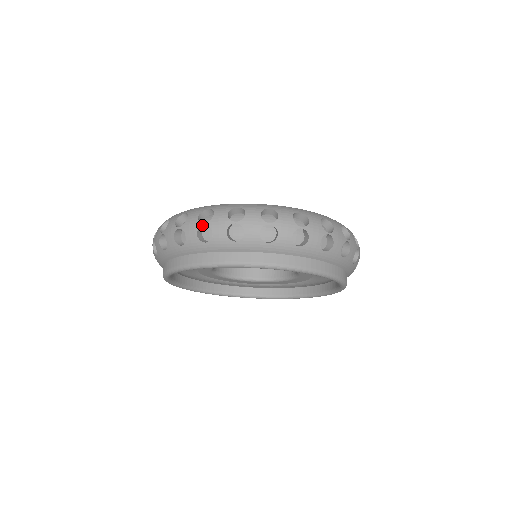
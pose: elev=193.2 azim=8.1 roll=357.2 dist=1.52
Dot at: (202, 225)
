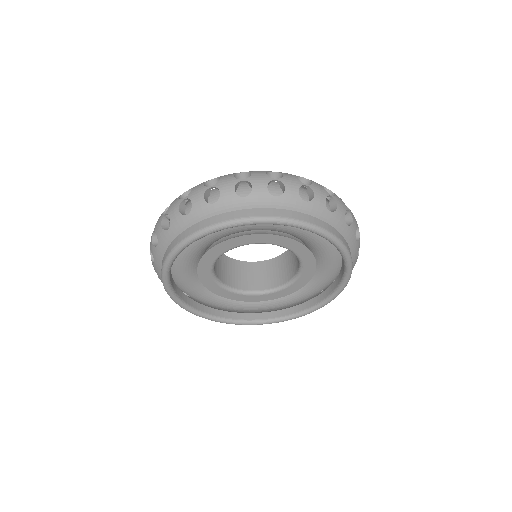
Dot at: (273, 180)
